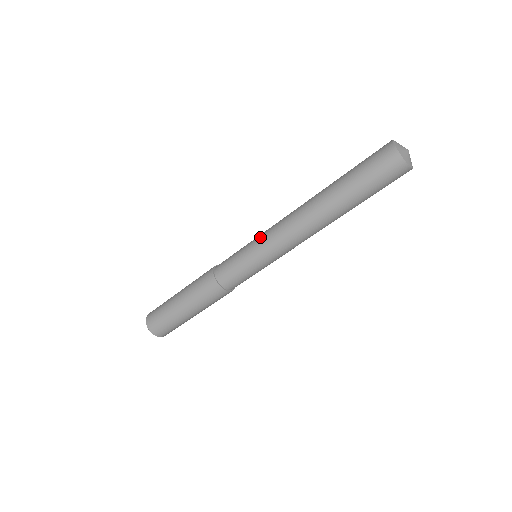
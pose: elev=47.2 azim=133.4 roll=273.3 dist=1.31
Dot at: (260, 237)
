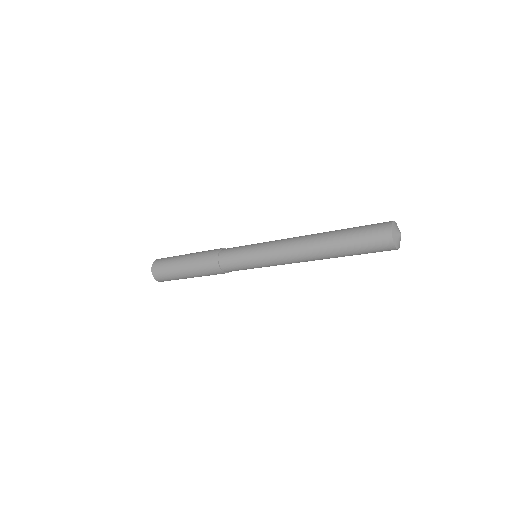
Dot at: (264, 247)
